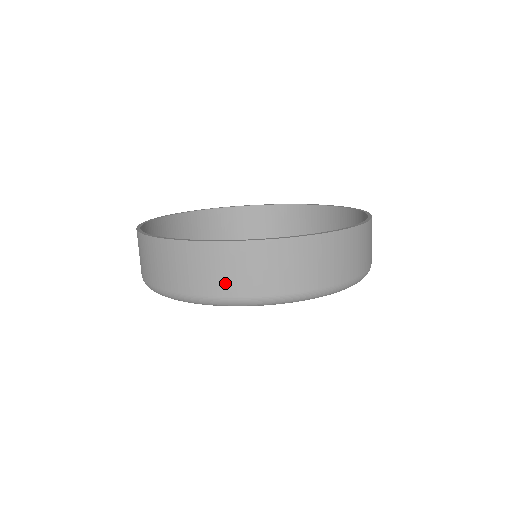
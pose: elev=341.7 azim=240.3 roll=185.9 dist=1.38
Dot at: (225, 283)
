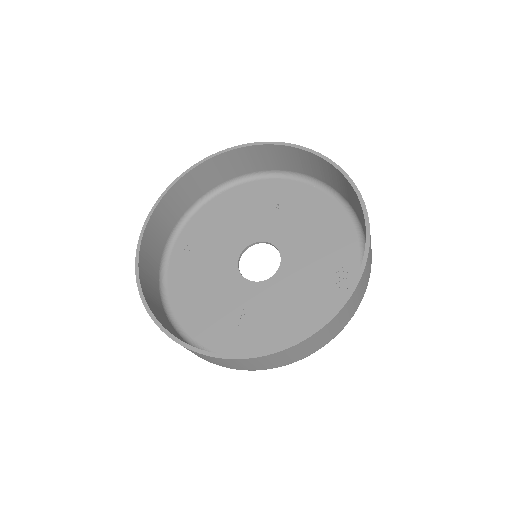
Dot at: occluded
